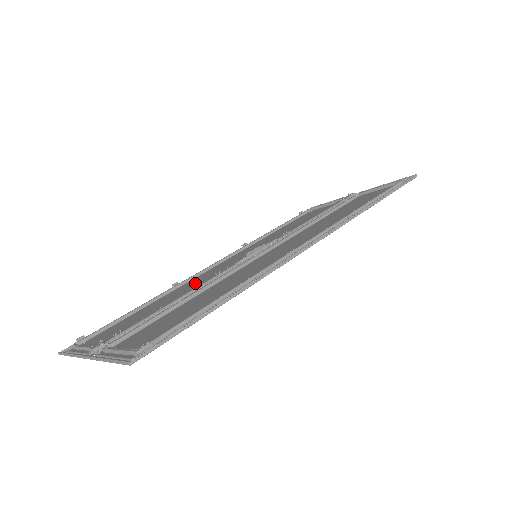
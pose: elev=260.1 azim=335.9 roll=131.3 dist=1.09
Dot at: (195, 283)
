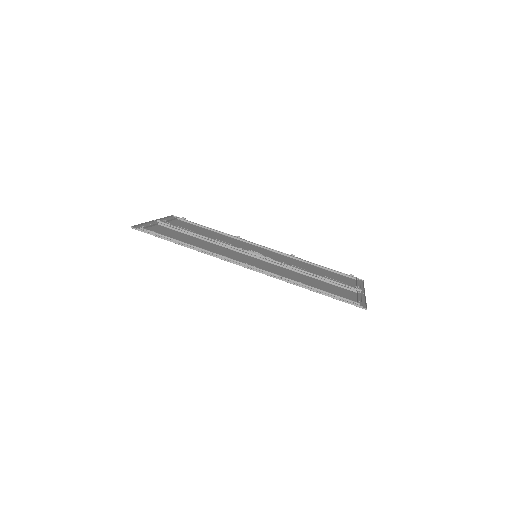
Dot at: (234, 242)
